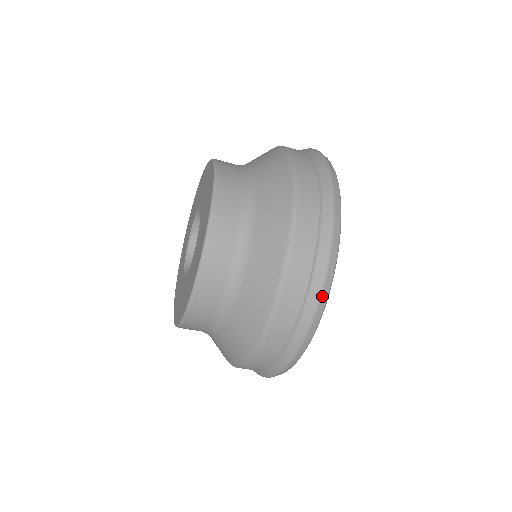
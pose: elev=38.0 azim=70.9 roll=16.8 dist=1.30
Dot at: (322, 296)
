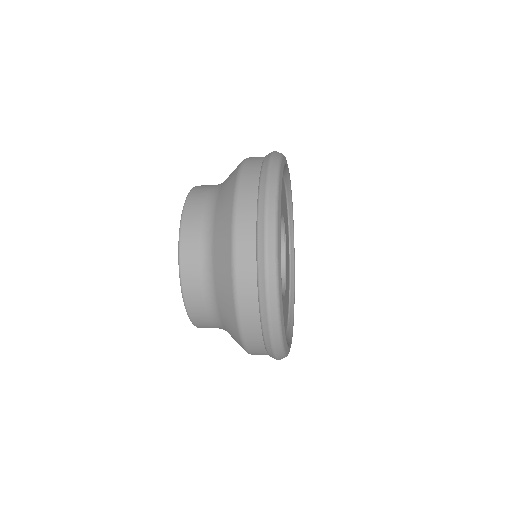
Dot at: occluded
